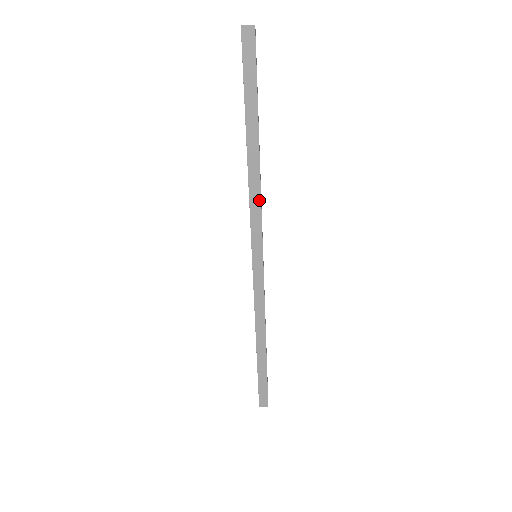
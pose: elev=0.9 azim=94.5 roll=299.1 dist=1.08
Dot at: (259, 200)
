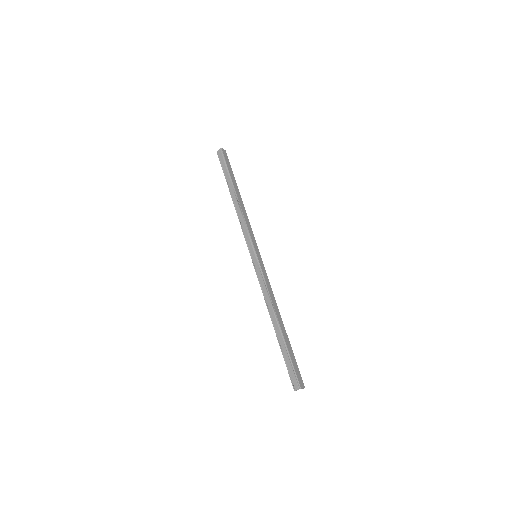
Dot at: (249, 222)
